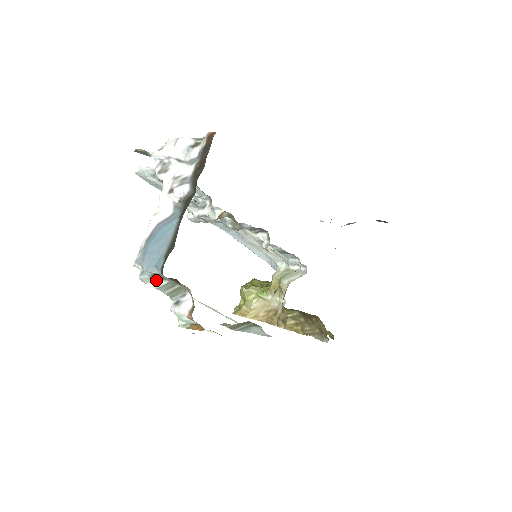
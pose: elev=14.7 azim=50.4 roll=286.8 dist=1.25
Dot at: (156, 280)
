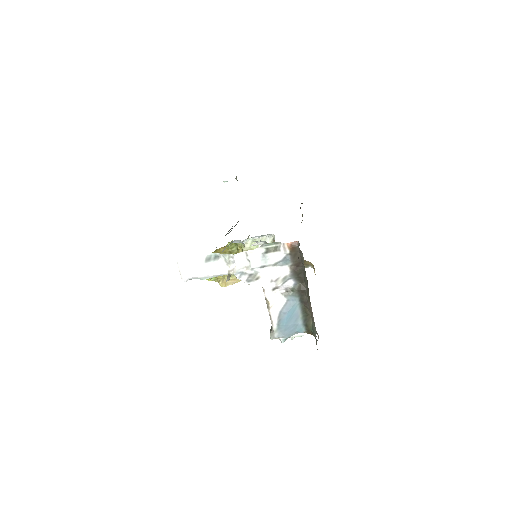
Dot at: occluded
